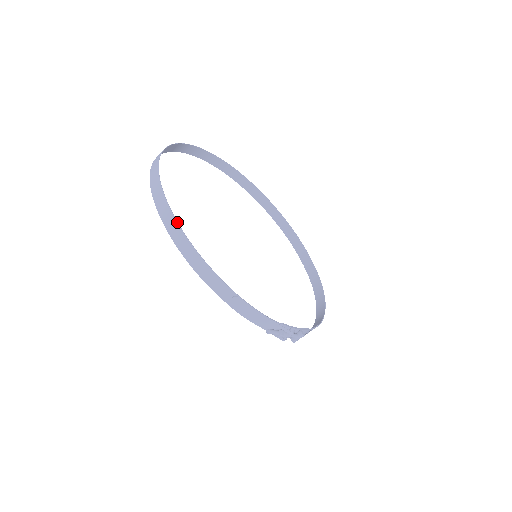
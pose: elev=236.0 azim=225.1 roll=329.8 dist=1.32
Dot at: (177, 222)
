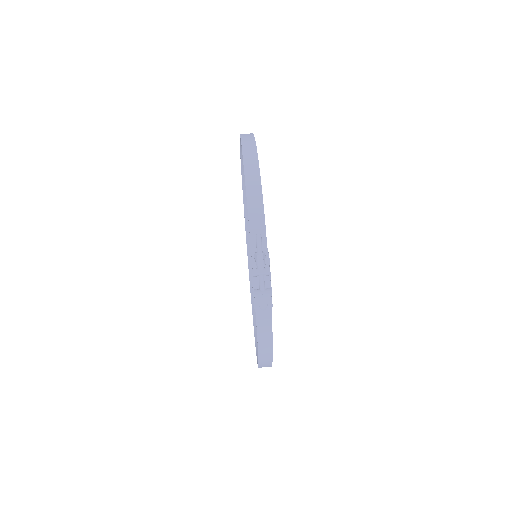
Dot at: occluded
